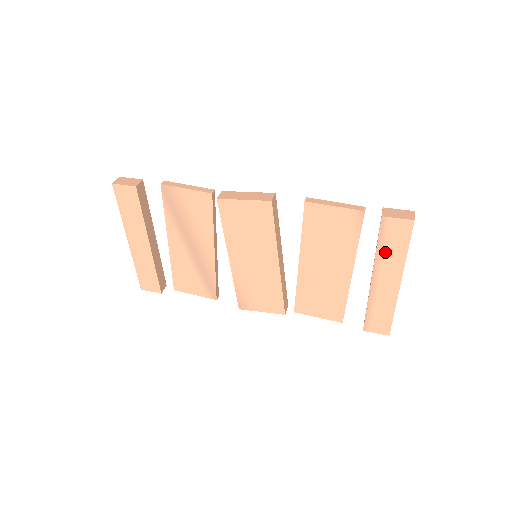
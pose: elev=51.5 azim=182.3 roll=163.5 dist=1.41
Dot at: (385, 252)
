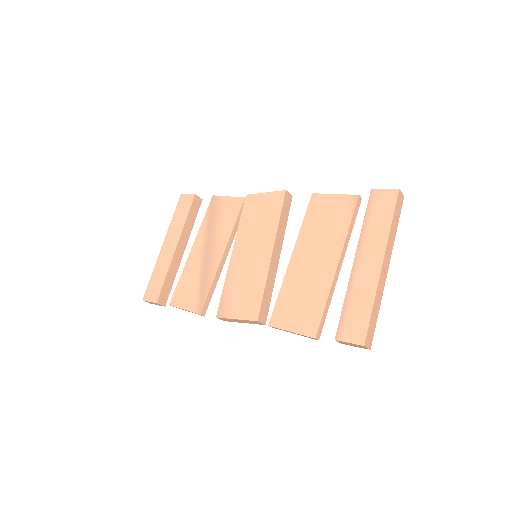
Dot at: (370, 226)
